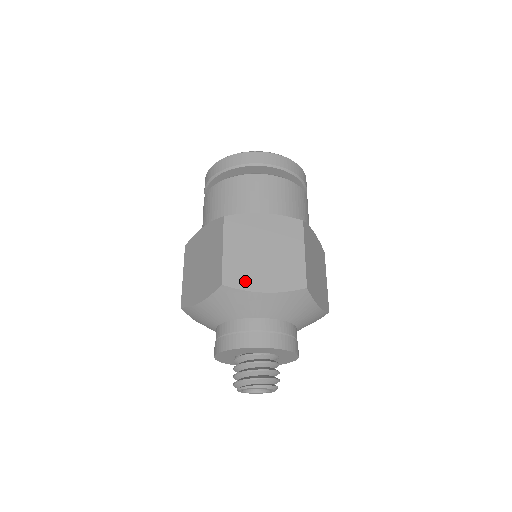
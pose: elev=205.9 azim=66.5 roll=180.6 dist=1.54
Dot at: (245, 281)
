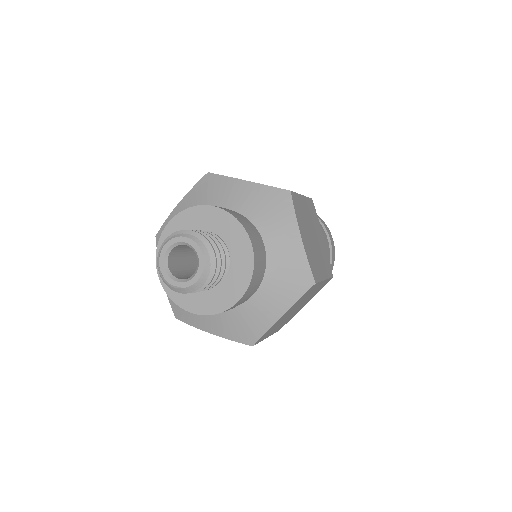
Dot at: occluded
